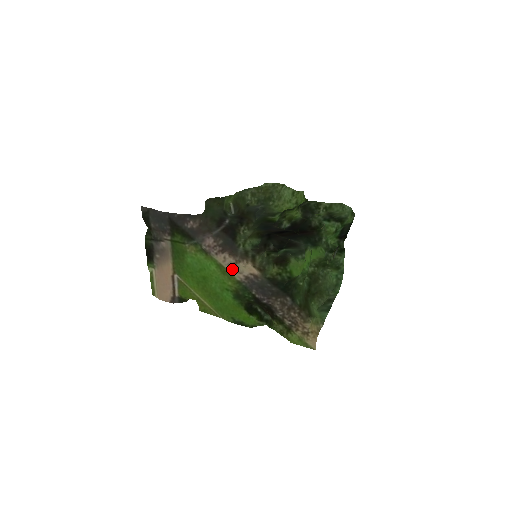
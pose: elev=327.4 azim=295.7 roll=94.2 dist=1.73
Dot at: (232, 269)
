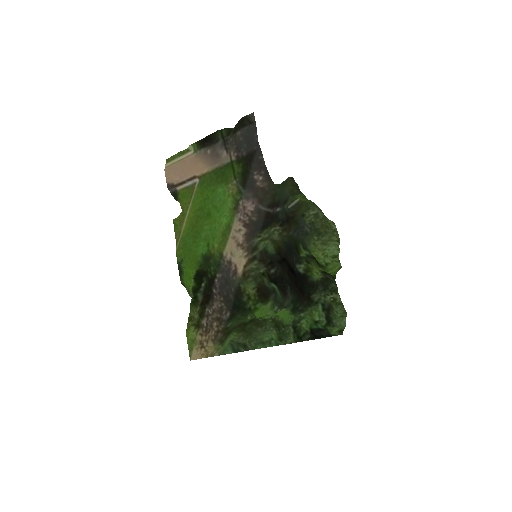
Dot at: (232, 243)
